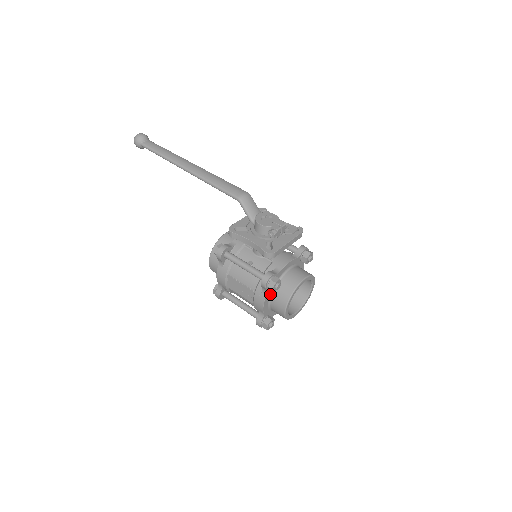
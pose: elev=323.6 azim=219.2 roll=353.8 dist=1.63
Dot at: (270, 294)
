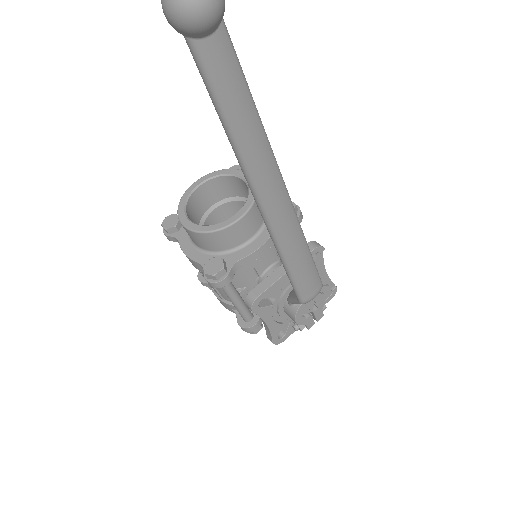
Dot at: occluded
